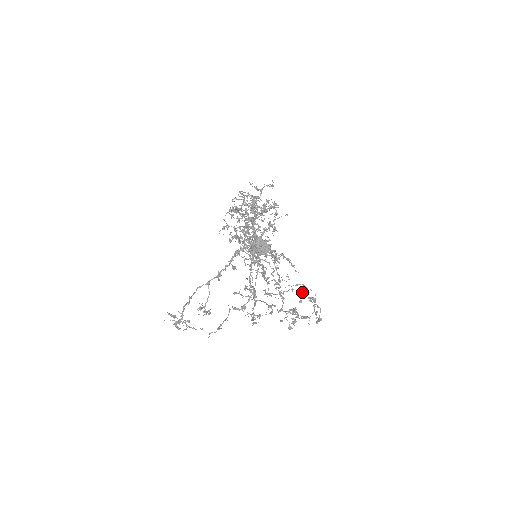
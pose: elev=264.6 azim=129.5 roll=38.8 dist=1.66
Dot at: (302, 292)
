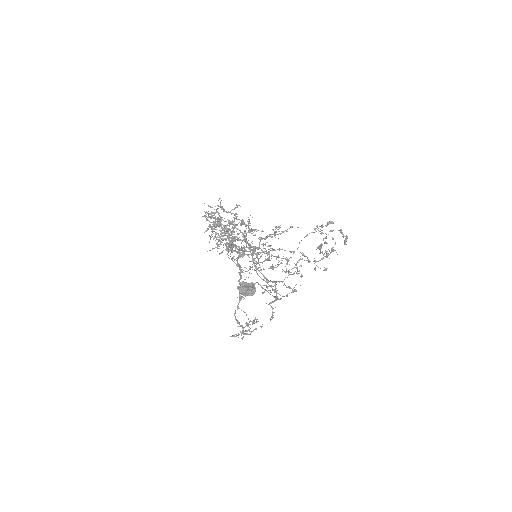
Dot at: occluded
